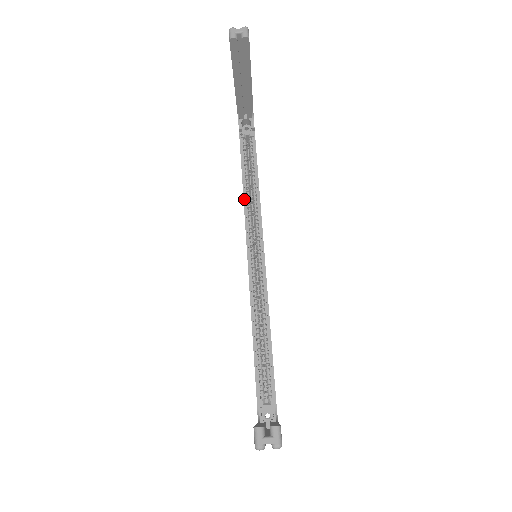
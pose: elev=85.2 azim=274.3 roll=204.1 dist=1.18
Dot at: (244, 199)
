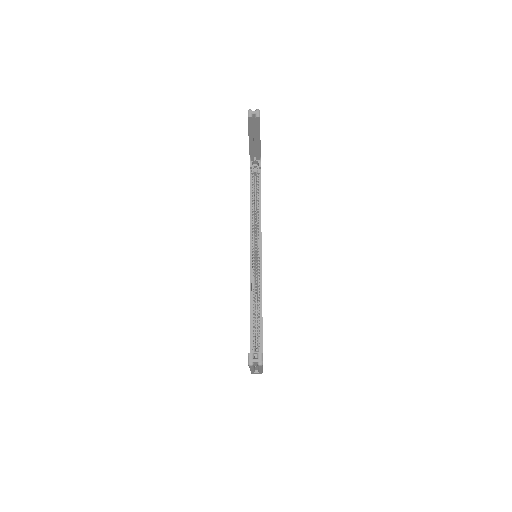
Dot at: (250, 217)
